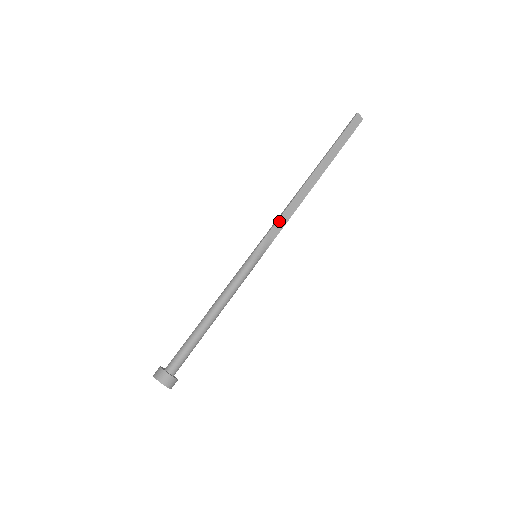
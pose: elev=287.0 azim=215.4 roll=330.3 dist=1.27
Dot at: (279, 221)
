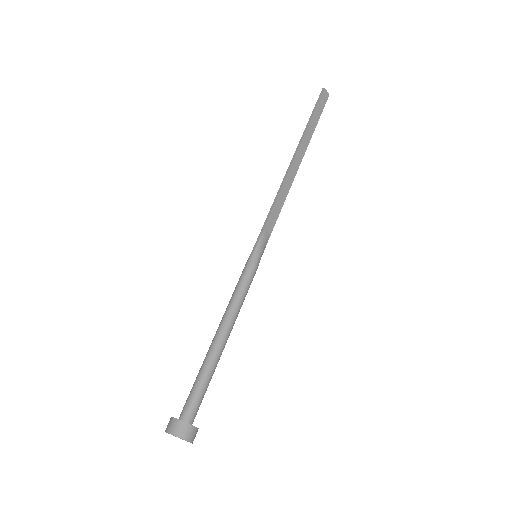
Dot at: (273, 212)
